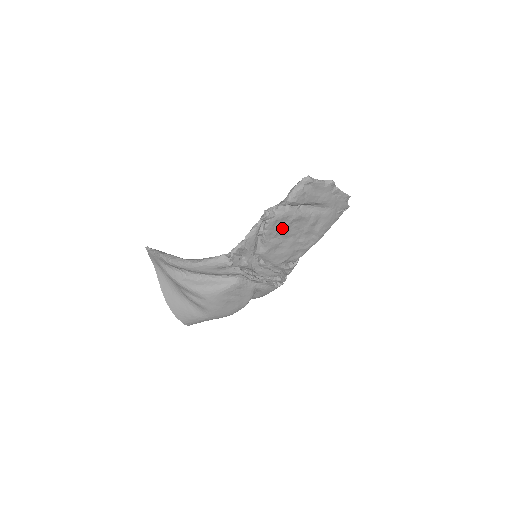
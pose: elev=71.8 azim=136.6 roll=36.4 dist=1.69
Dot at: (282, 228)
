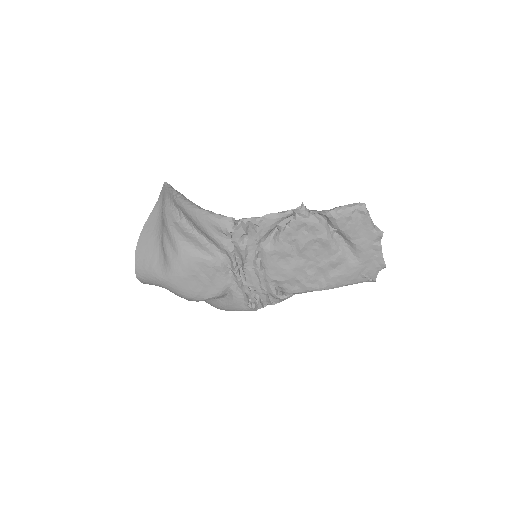
Dot at: (304, 238)
